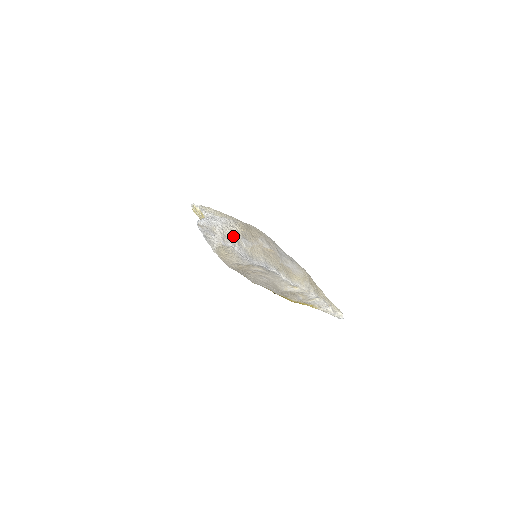
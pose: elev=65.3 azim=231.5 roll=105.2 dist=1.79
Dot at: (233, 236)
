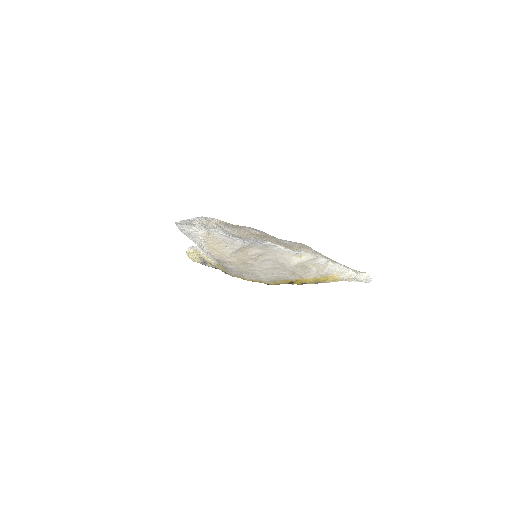
Dot at: (213, 224)
